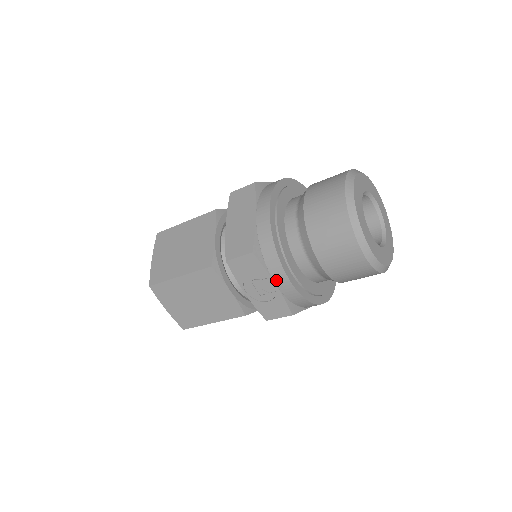
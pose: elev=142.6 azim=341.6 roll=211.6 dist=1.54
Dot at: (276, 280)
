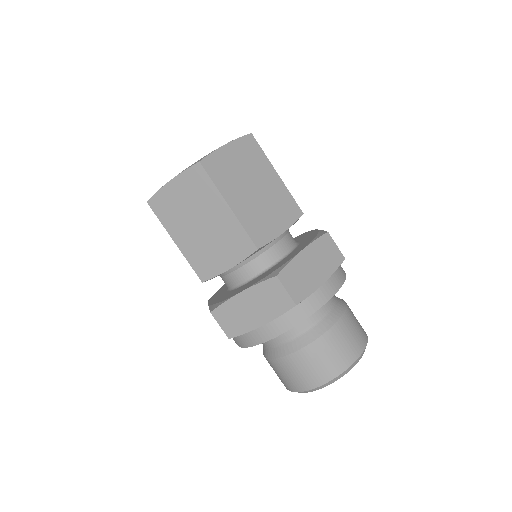
Dot at: occluded
